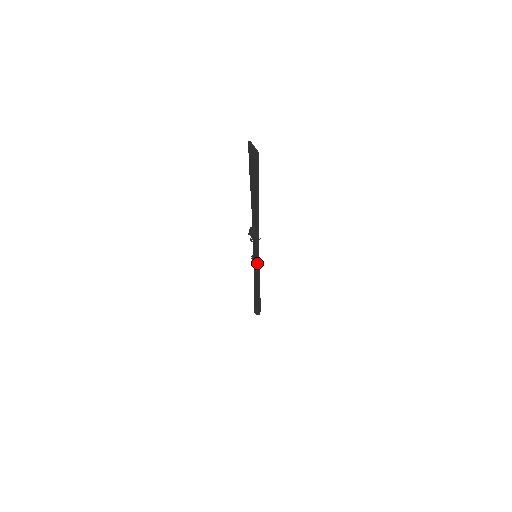
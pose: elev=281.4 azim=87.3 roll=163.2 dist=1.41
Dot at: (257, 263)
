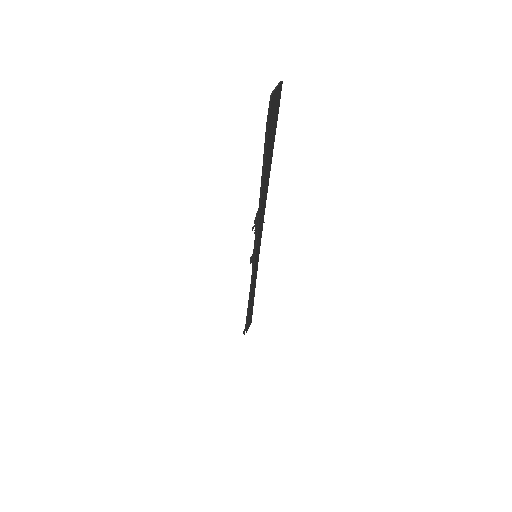
Dot at: (253, 265)
